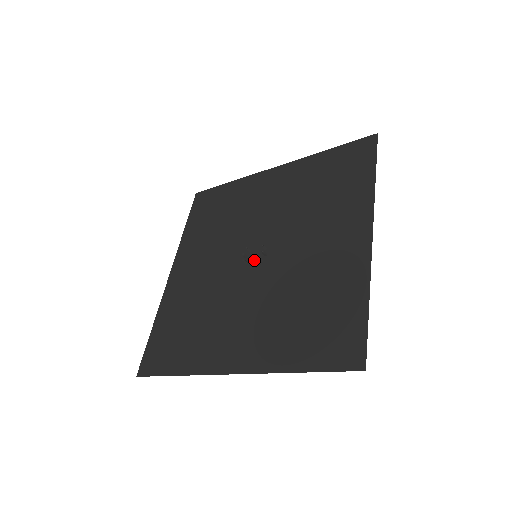
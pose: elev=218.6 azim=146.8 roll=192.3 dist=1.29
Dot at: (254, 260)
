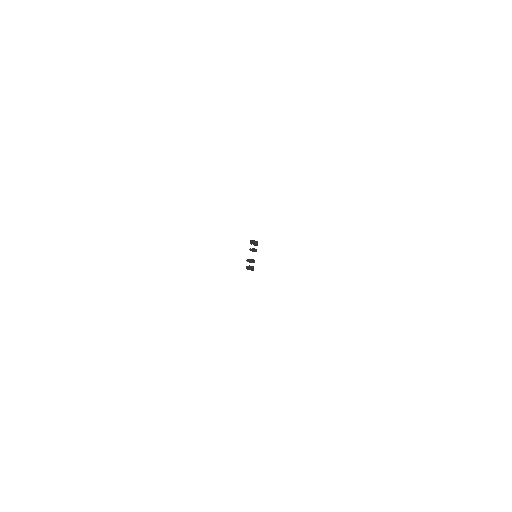
Dot at: occluded
